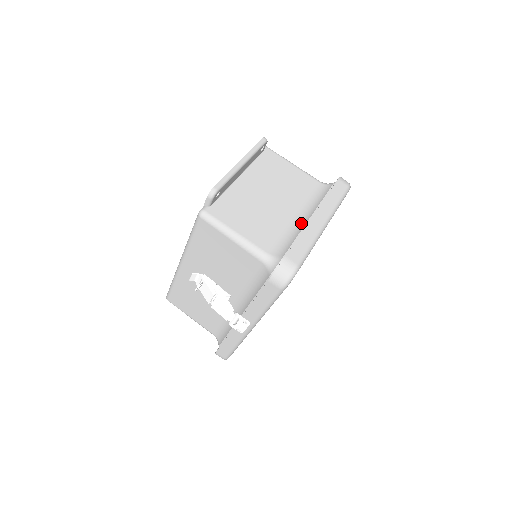
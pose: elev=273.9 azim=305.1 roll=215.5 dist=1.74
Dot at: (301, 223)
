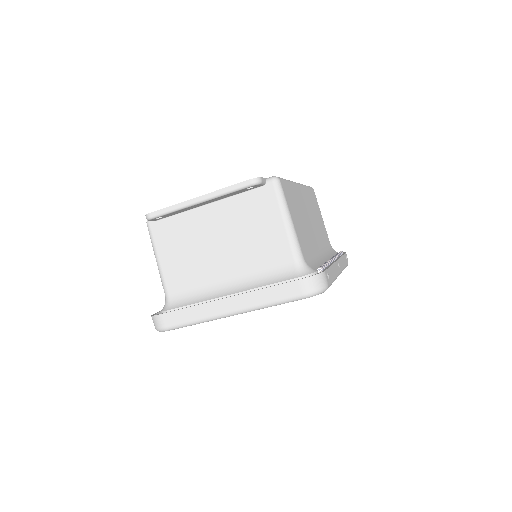
Dot at: (220, 292)
